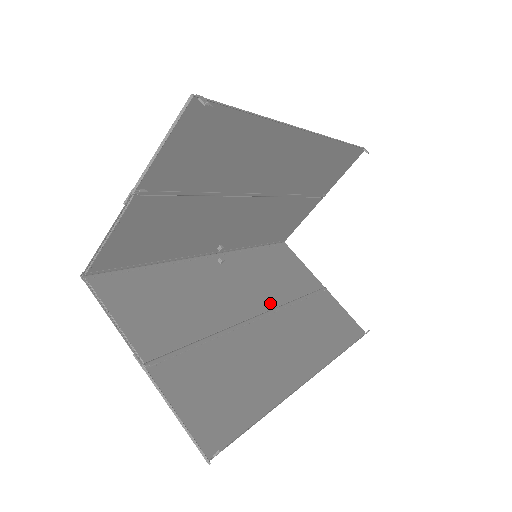
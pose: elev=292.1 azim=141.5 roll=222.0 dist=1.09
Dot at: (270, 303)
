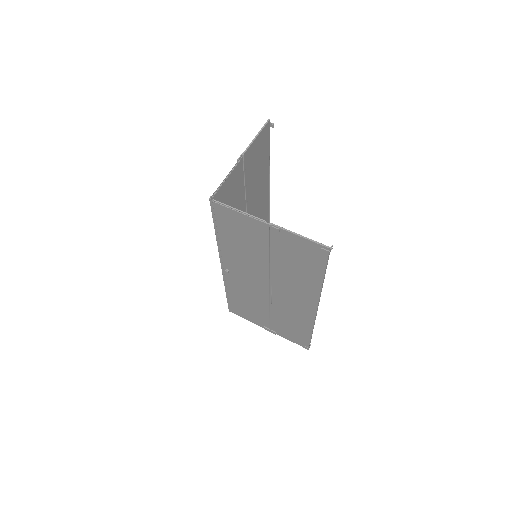
Dot at: (265, 294)
